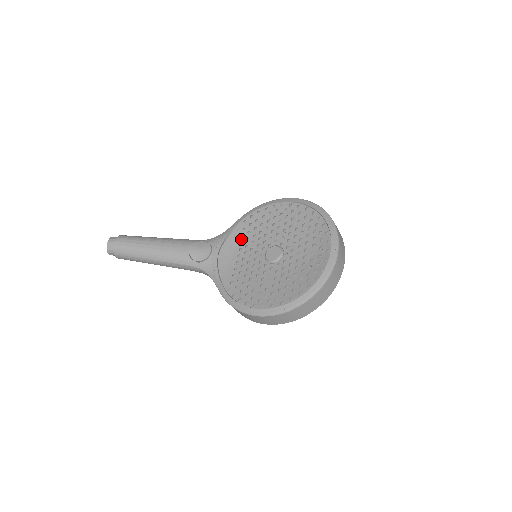
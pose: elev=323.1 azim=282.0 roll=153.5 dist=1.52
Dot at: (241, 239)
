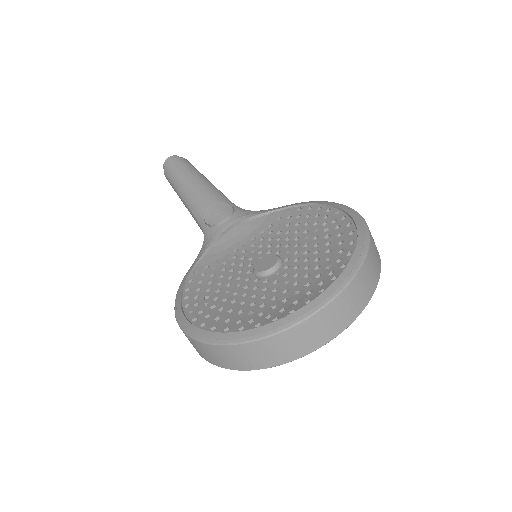
Dot at: (266, 228)
